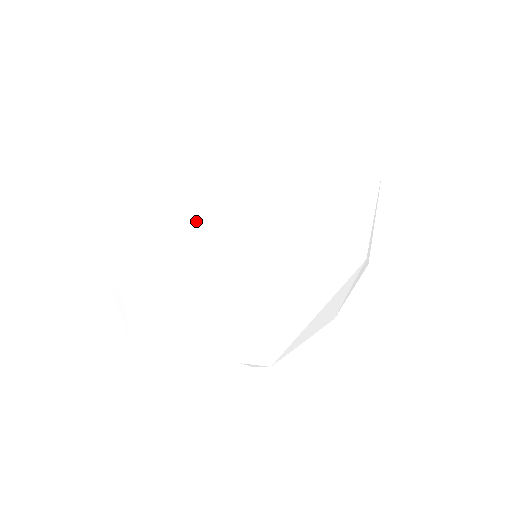
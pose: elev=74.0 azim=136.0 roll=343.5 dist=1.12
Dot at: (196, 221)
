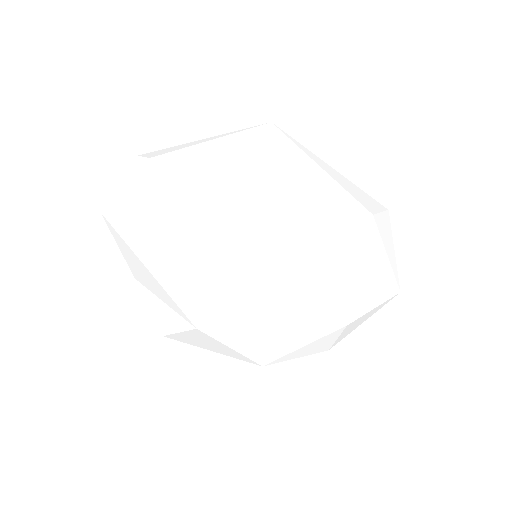
Dot at: (256, 170)
